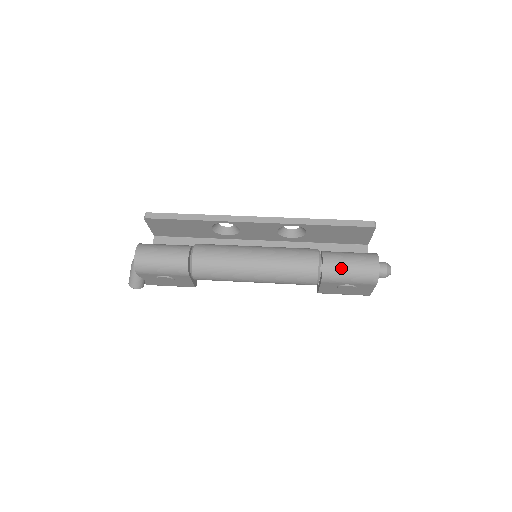
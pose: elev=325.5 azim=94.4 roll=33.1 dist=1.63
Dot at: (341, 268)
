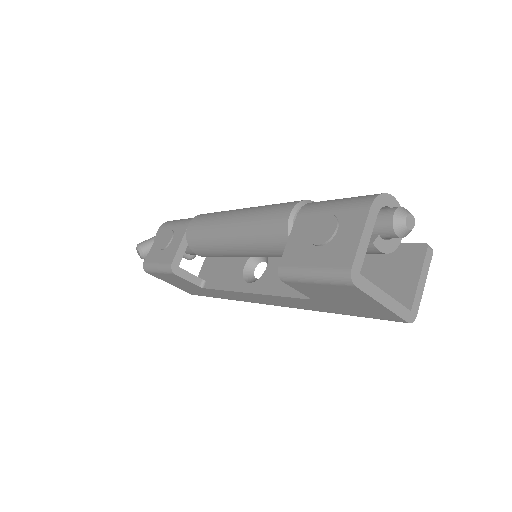
Dot at: occluded
